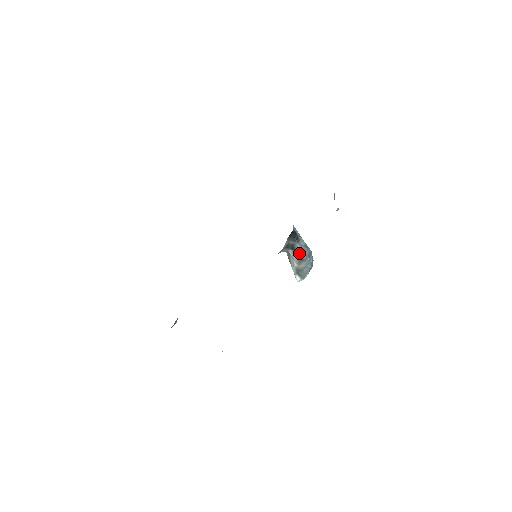
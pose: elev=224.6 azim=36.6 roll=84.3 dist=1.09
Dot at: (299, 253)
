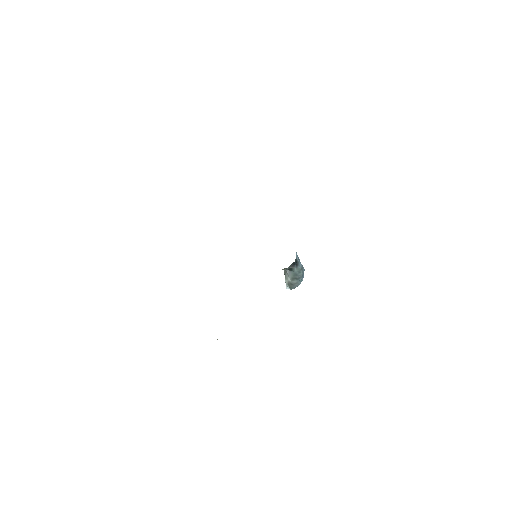
Dot at: (295, 273)
